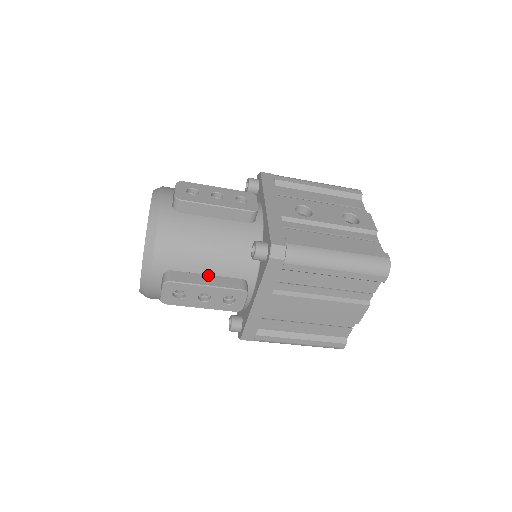
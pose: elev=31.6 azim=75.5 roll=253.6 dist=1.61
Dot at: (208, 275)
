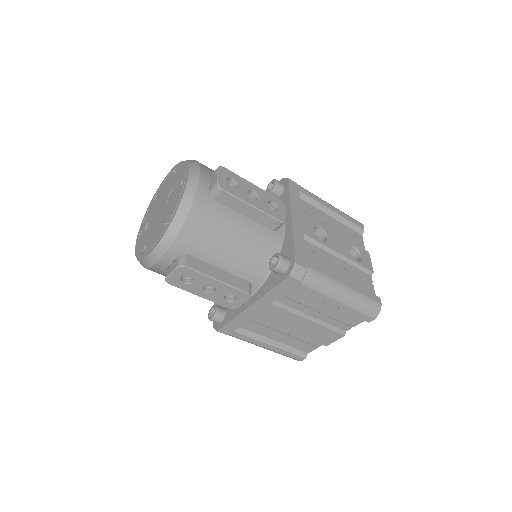
Dot at: (220, 269)
